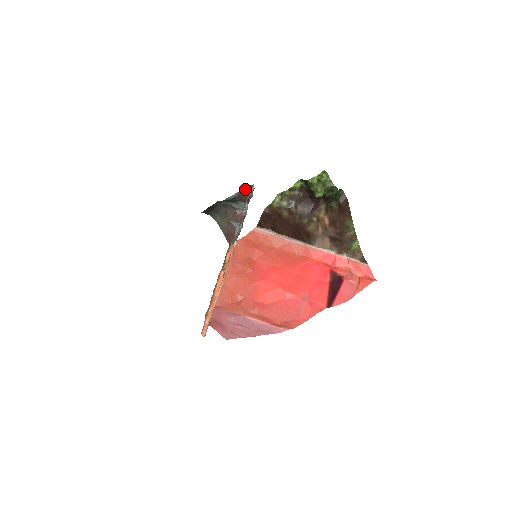
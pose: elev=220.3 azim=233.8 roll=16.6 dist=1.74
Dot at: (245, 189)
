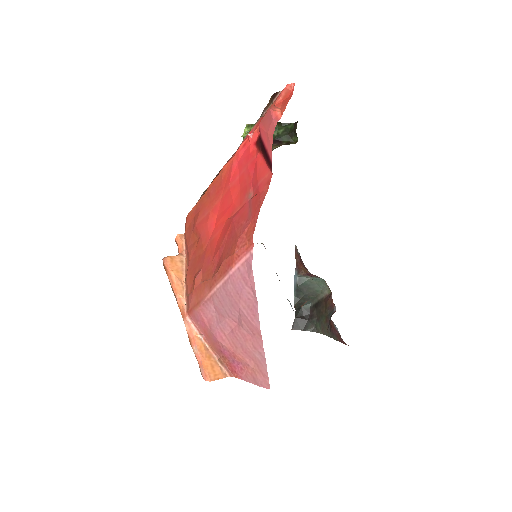
Dot at: (297, 259)
